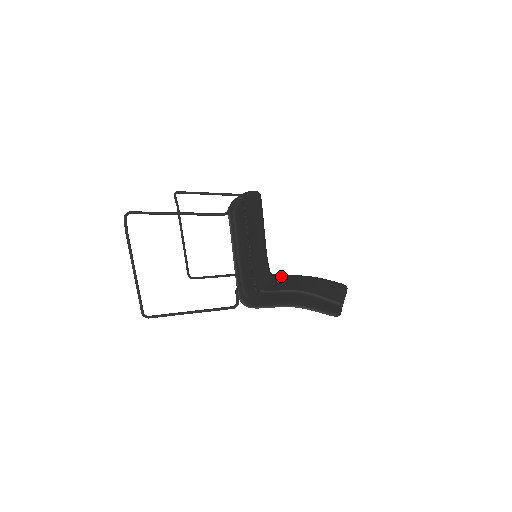
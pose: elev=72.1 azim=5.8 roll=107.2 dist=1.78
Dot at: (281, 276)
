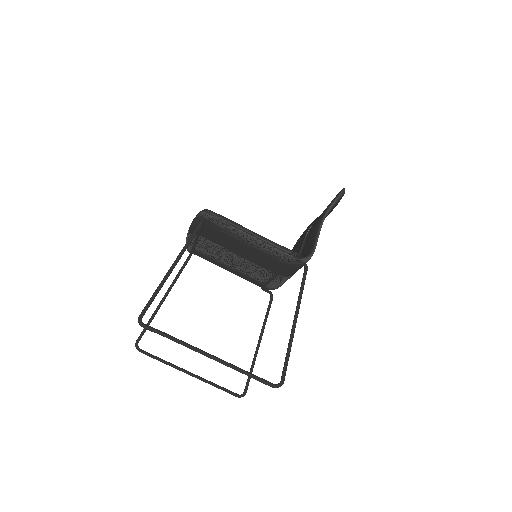
Dot at: occluded
